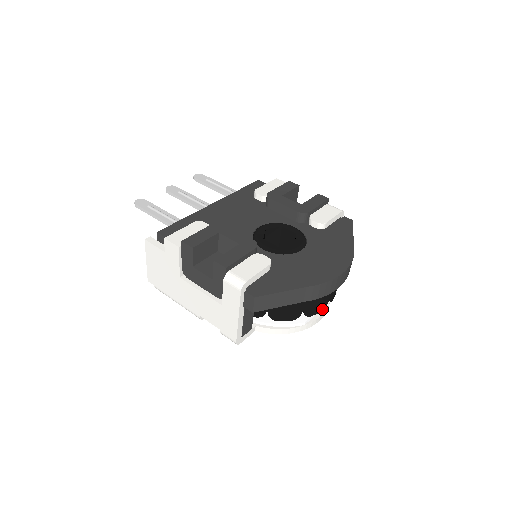
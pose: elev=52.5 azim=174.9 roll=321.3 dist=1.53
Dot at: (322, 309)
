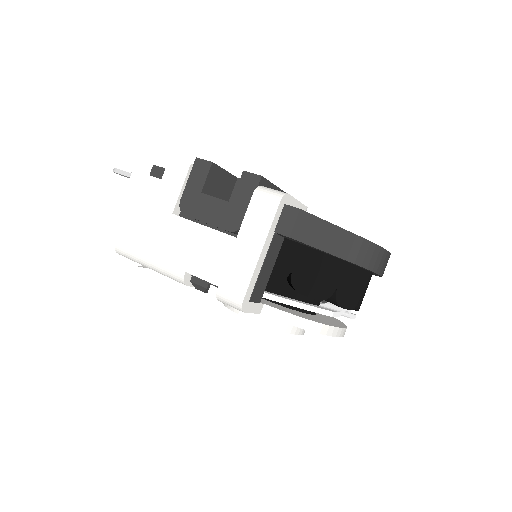
Dot at: (351, 308)
